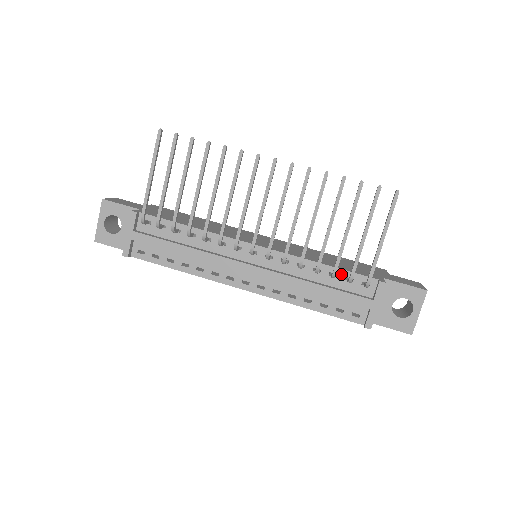
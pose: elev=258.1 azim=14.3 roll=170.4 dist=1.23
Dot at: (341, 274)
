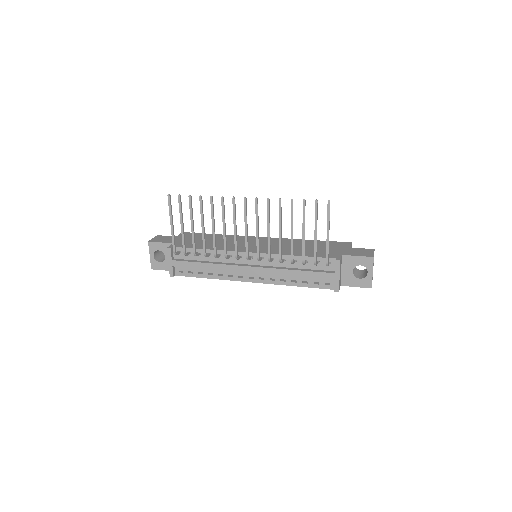
Dot at: (310, 260)
